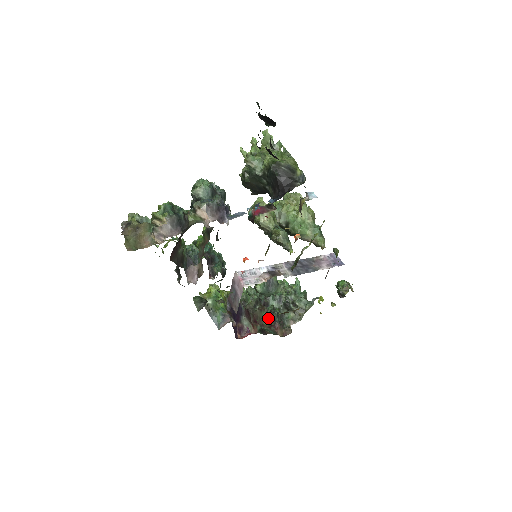
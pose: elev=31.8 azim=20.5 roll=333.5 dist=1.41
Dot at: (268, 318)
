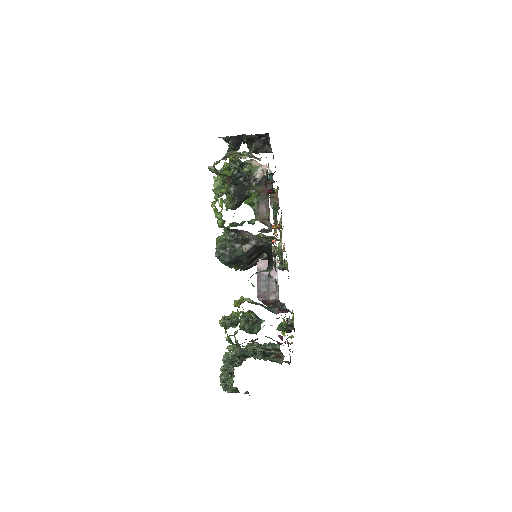
Dot at: occluded
